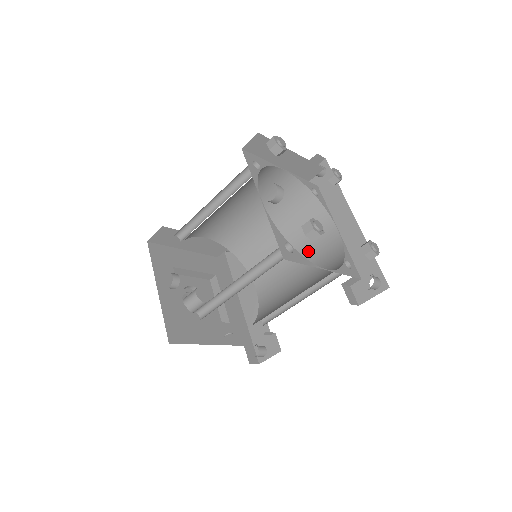
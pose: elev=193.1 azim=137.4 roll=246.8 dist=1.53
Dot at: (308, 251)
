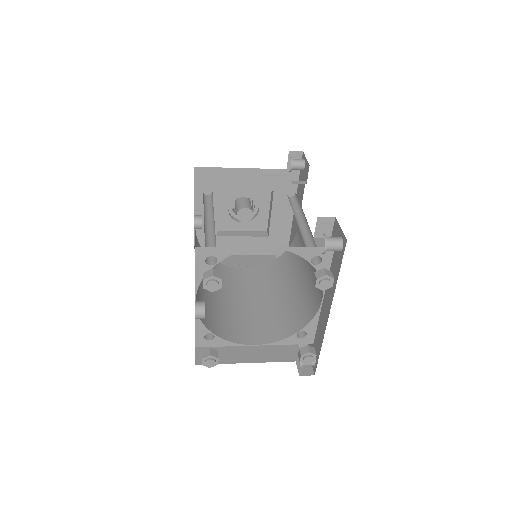
Dot at: (312, 273)
